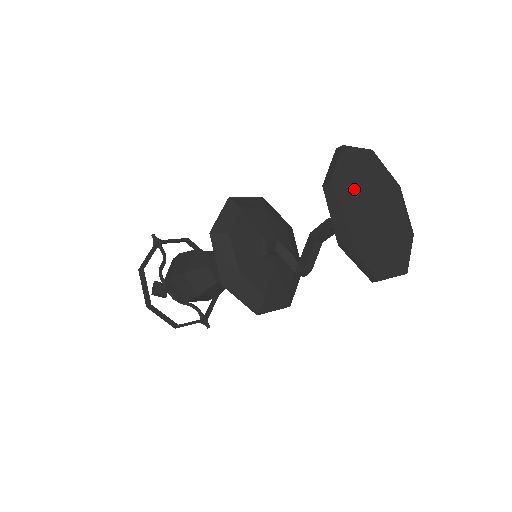
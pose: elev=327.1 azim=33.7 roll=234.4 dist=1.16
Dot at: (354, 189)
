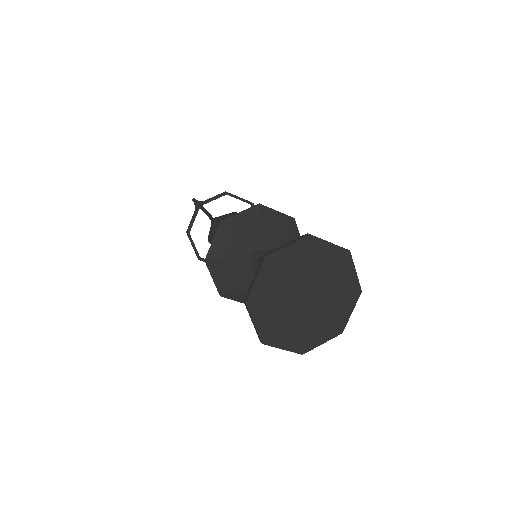
Dot at: (278, 292)
